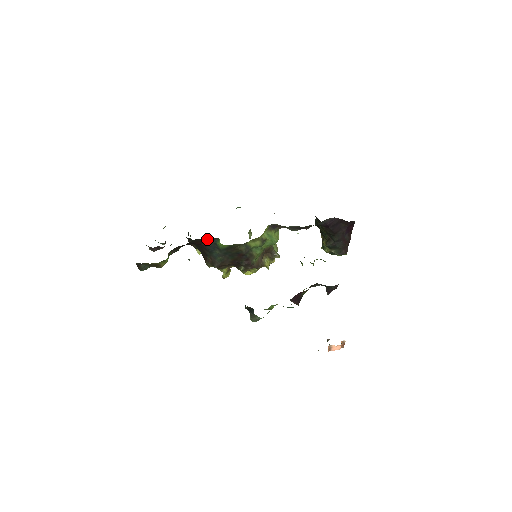
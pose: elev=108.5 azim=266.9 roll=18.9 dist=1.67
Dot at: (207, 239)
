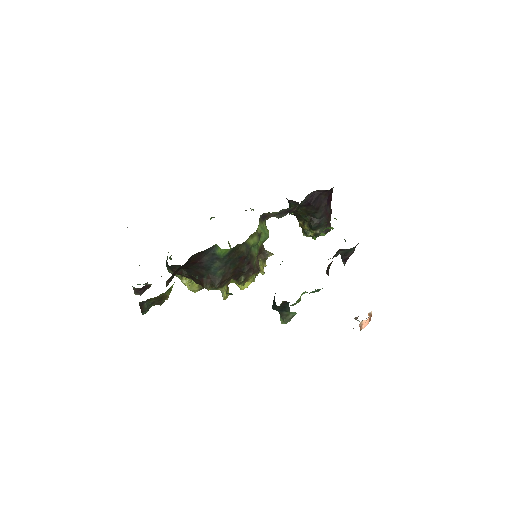
Dot at: (204, 251)
